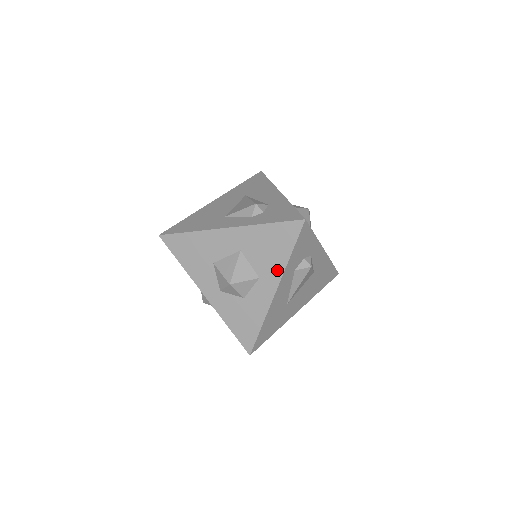
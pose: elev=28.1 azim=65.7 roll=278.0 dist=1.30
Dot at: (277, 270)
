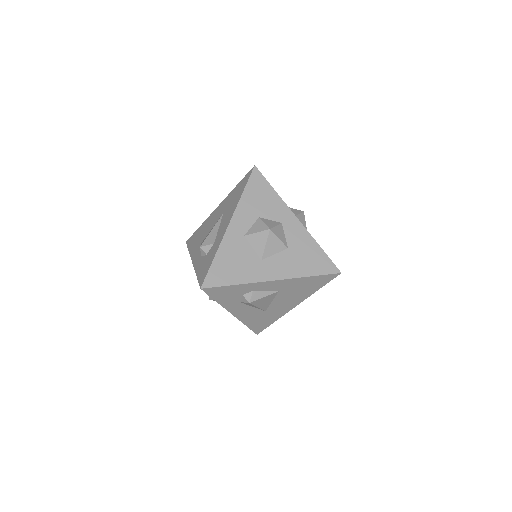
Dot at: occluded
